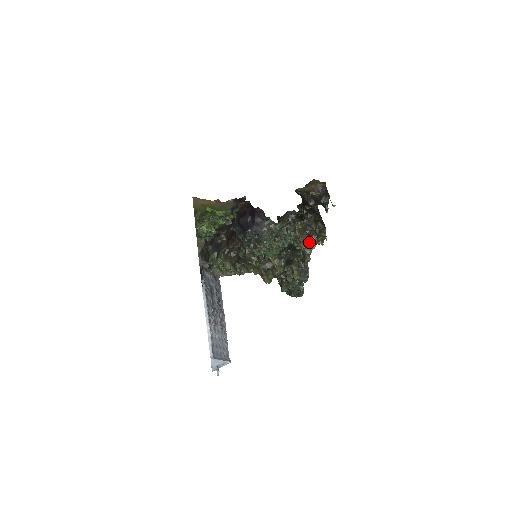
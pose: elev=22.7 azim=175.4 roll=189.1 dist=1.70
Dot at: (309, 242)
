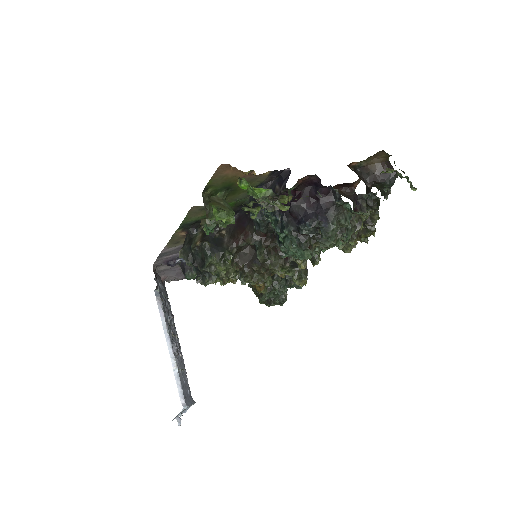
Dot at: (357, 239)
